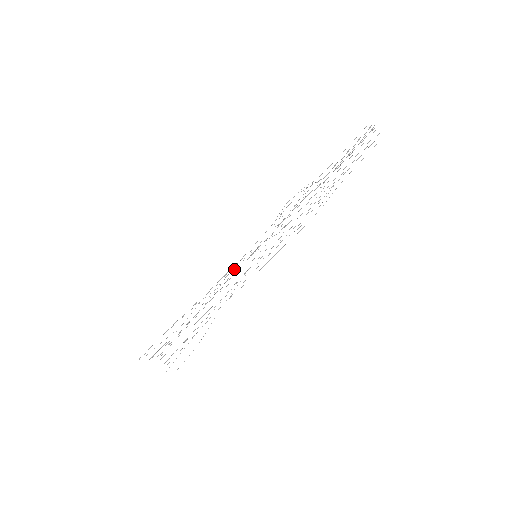
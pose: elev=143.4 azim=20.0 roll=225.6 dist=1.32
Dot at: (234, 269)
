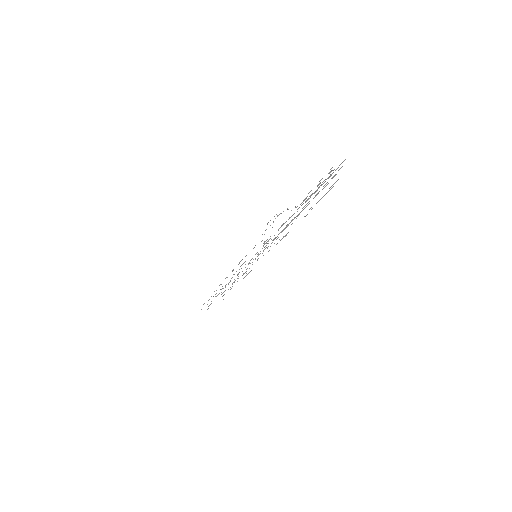
Dot at: occluded
